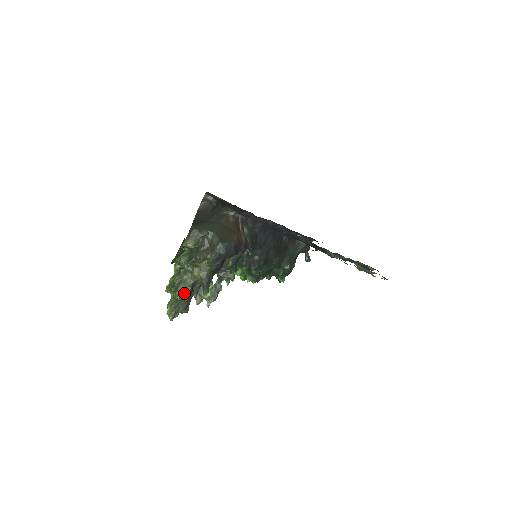
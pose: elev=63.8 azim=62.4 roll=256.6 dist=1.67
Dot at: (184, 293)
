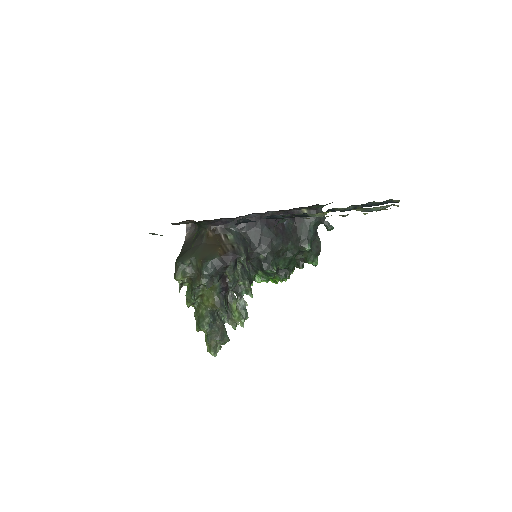
Dot at: (207, 326)
